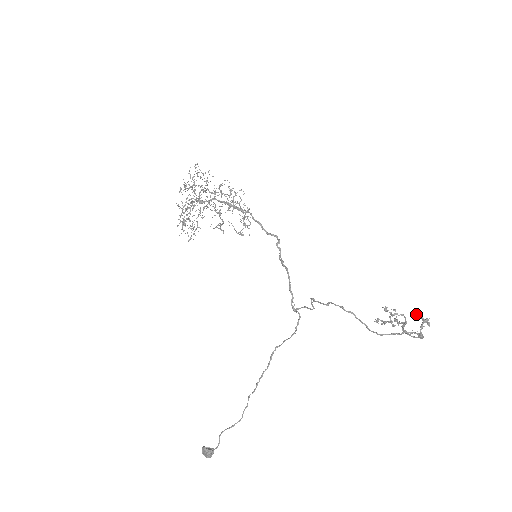
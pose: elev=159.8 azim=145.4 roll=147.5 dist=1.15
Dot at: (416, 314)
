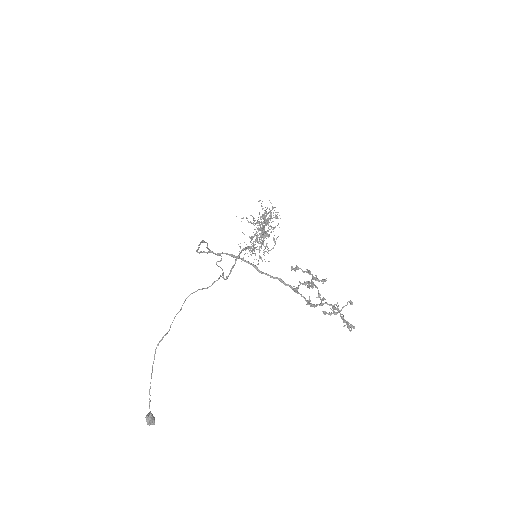
Dot at: (308, 271)
